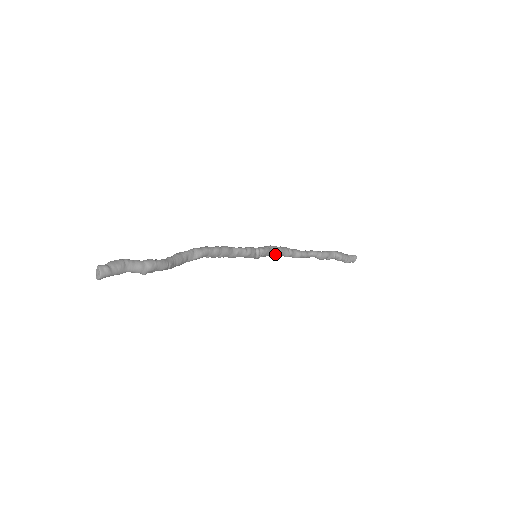
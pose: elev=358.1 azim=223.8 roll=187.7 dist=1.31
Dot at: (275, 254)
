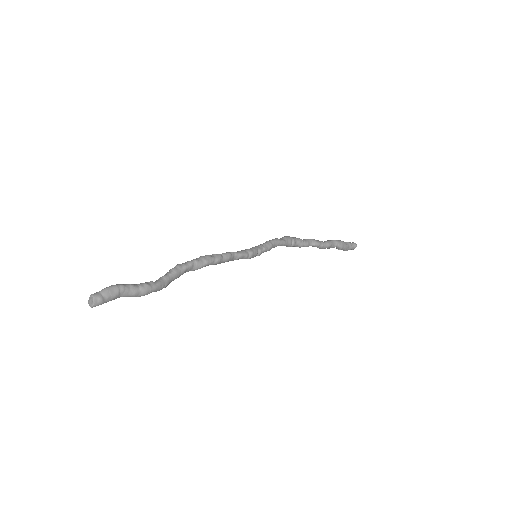
Dot at: occluded
